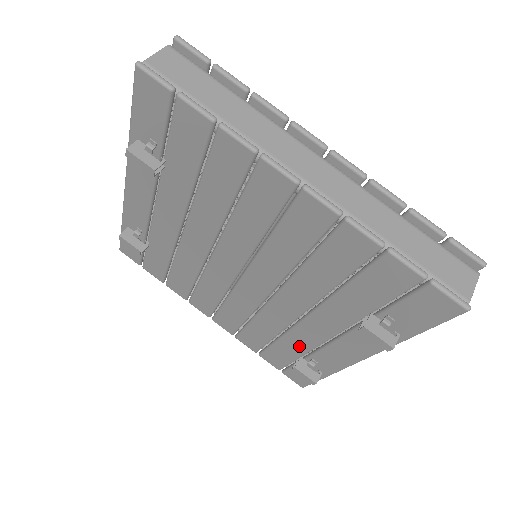
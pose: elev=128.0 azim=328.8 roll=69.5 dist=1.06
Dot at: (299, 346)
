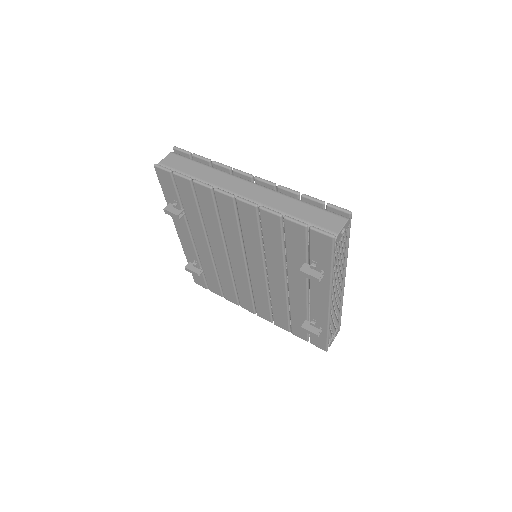
Dot at: (301, 311)
